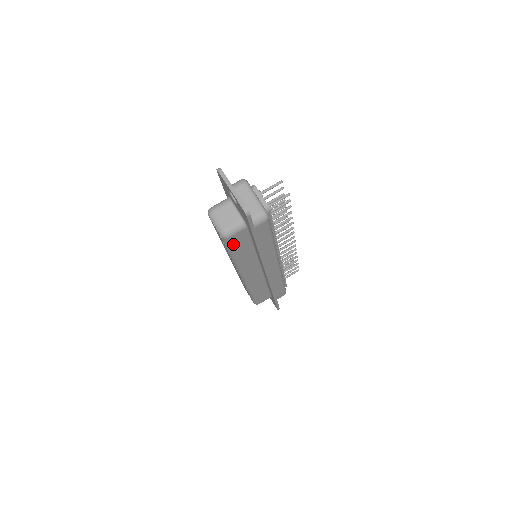
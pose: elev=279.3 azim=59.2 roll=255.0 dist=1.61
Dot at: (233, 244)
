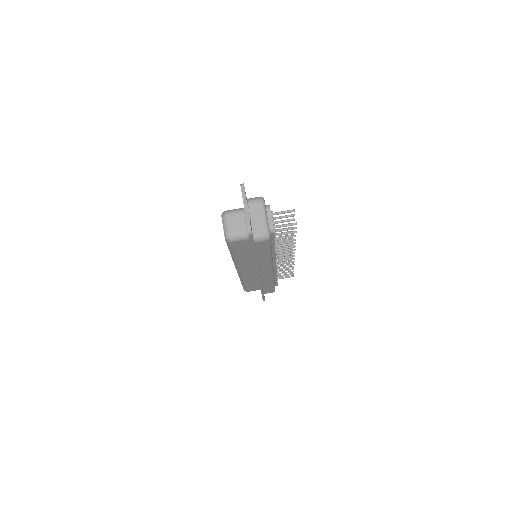
Dot at: (234, 247)
